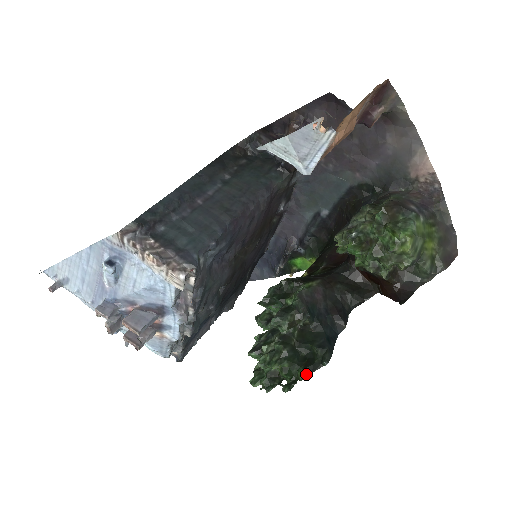
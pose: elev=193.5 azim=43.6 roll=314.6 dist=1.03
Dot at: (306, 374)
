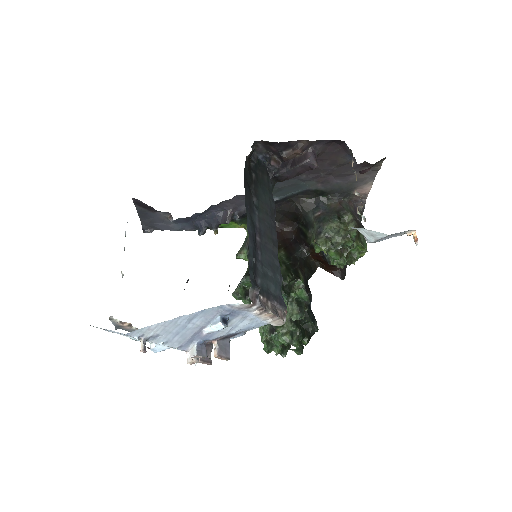
Dot at: (309, 340)
